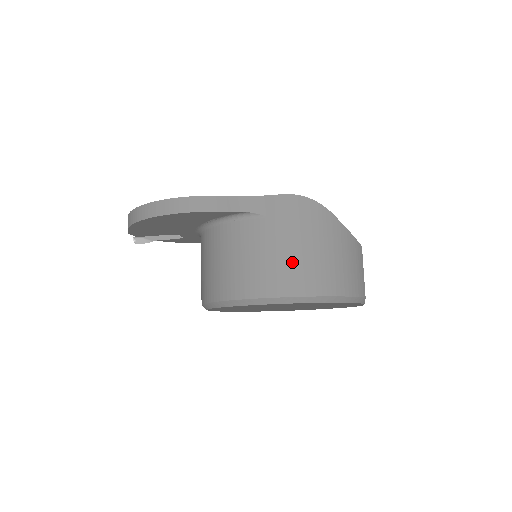
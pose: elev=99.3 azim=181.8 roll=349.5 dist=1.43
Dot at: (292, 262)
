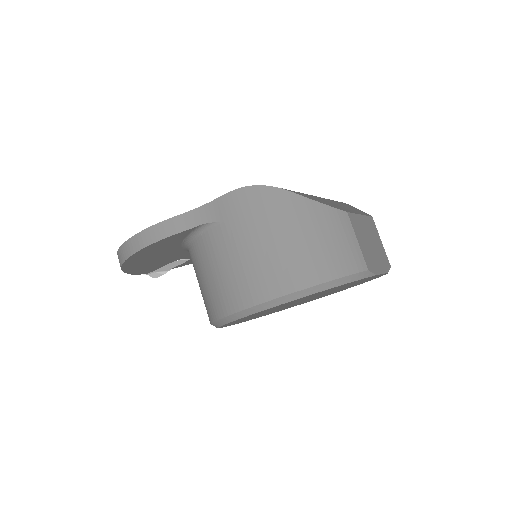
Dot at: (258, 263)
